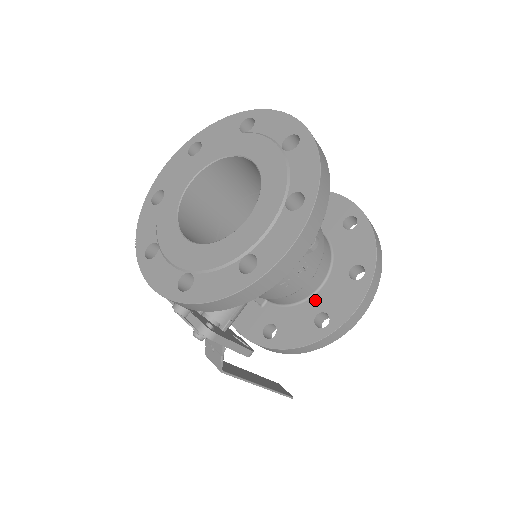
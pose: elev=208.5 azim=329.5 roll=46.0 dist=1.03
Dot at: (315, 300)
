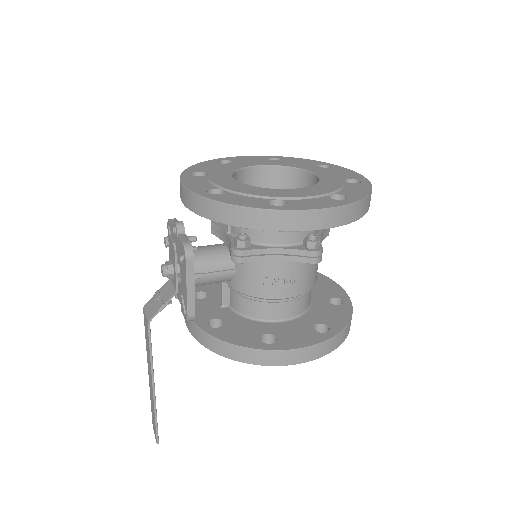
Dot at: (272, 325)
